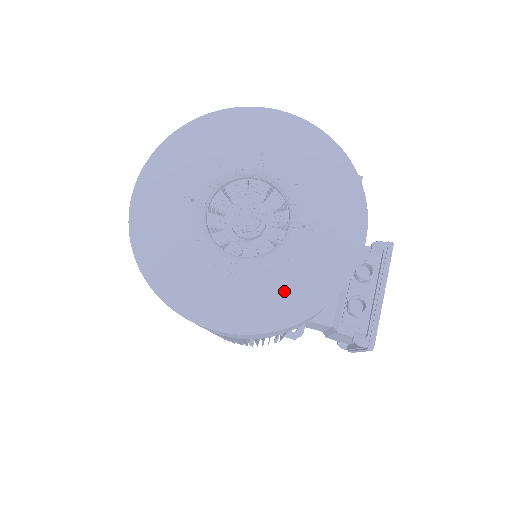
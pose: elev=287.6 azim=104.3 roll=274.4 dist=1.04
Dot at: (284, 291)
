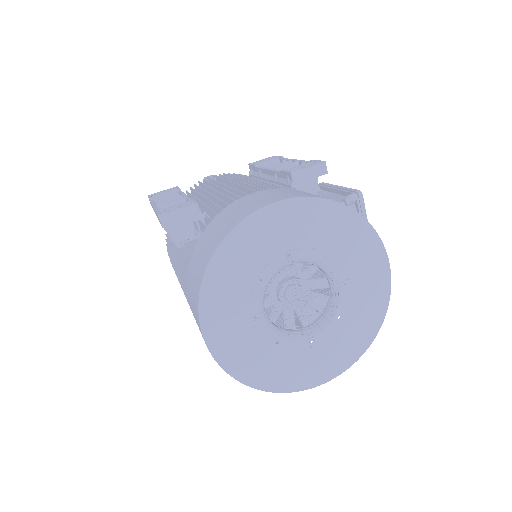
Dot at: (352, 333)
